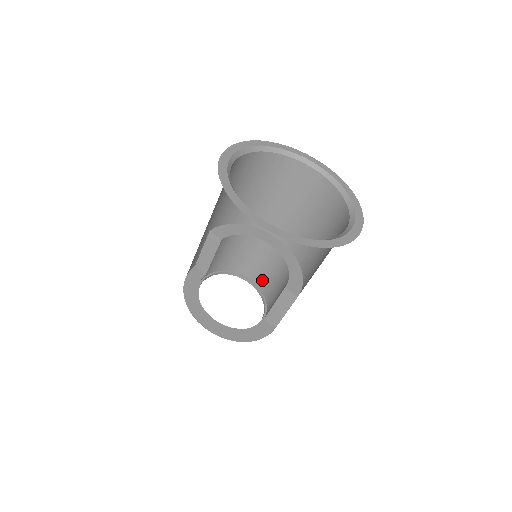
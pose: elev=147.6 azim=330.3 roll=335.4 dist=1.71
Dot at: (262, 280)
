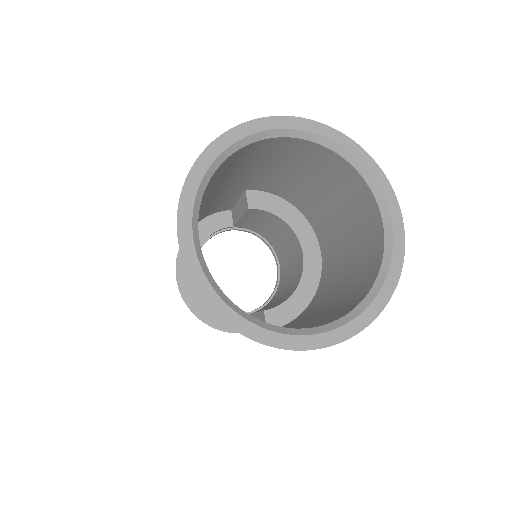
Dot at: (284, 275)
